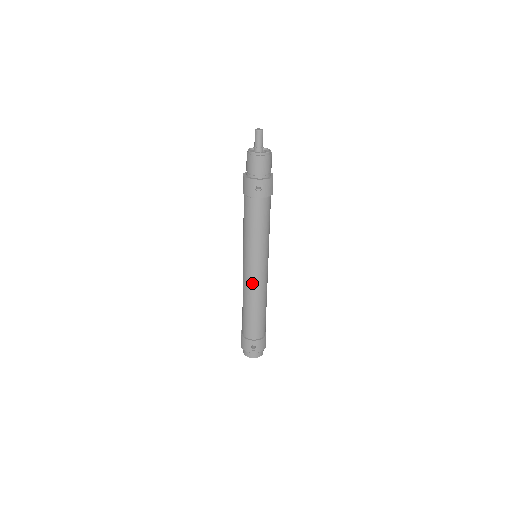
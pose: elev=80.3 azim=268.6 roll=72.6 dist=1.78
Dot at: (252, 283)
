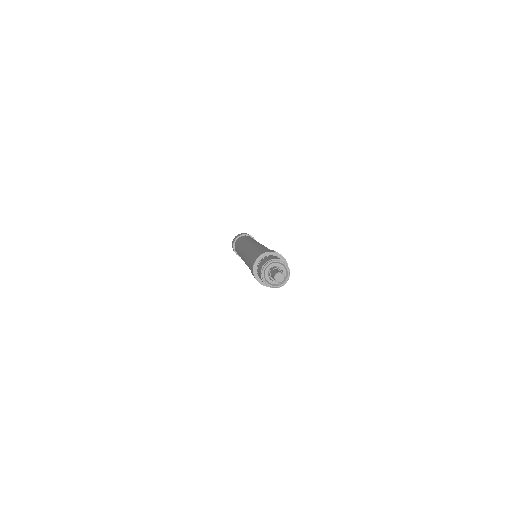
Dot at: occluded
